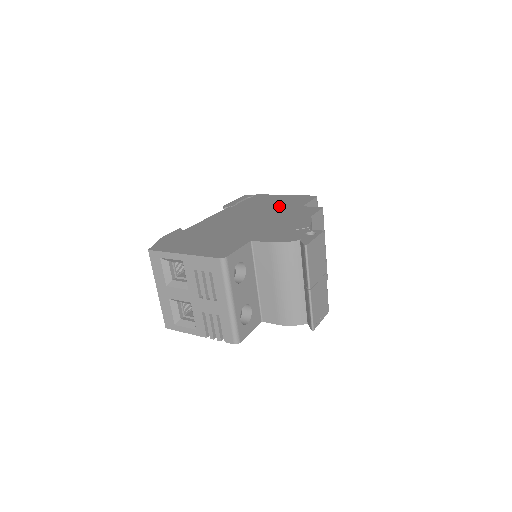
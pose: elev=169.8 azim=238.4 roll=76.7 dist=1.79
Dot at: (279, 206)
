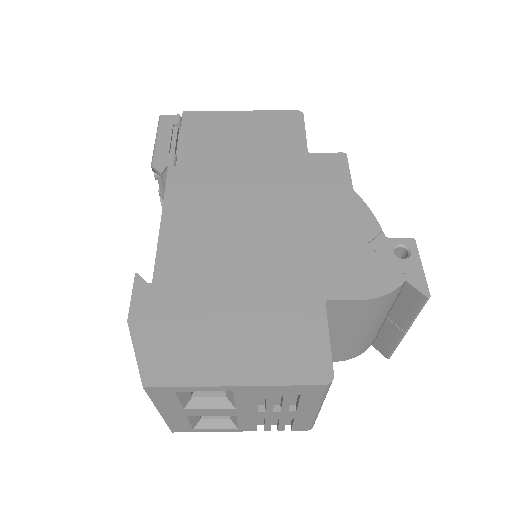
Dot at: (266, 157)
